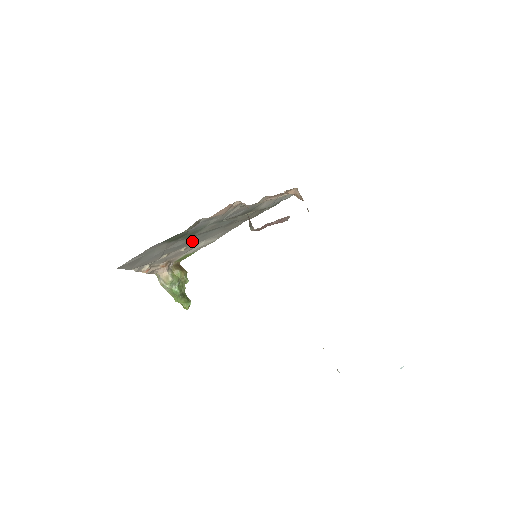
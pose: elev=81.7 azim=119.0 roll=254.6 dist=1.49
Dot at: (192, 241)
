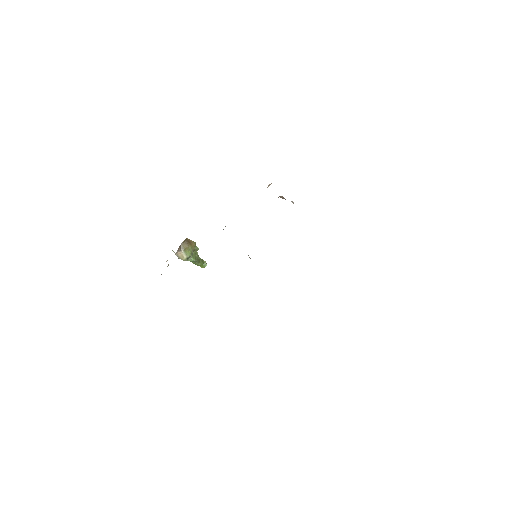
Dot at: occluded
